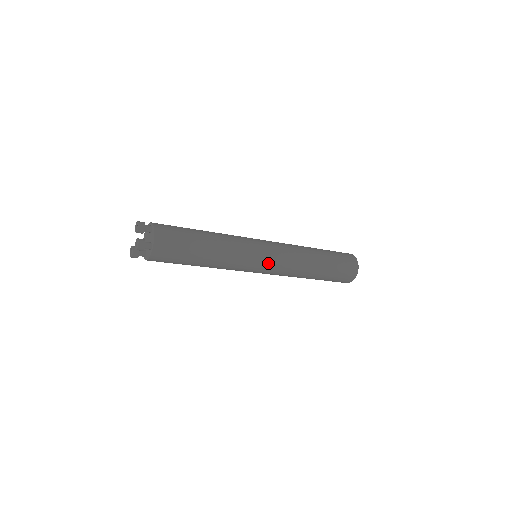
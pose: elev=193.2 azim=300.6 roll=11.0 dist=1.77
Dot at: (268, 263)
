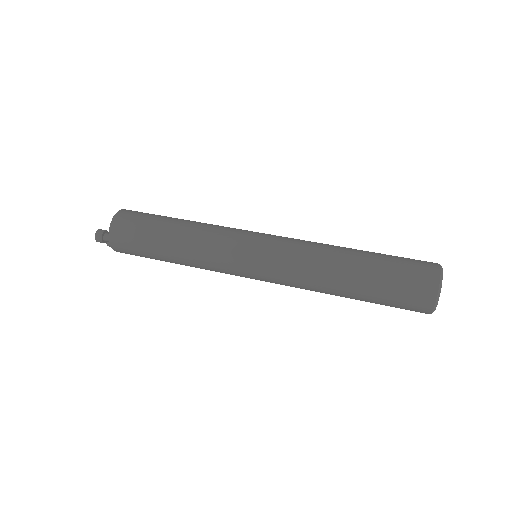
Dot at: occluded
